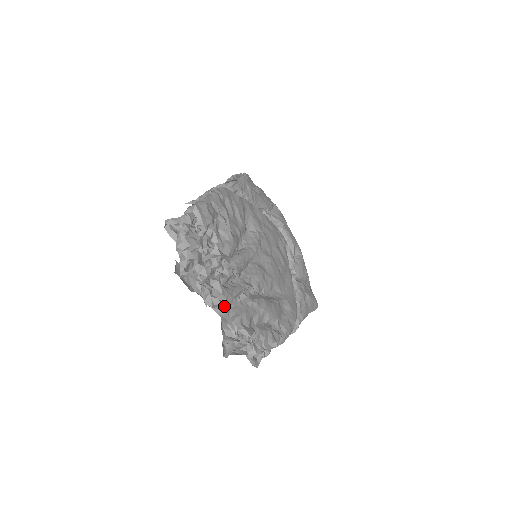
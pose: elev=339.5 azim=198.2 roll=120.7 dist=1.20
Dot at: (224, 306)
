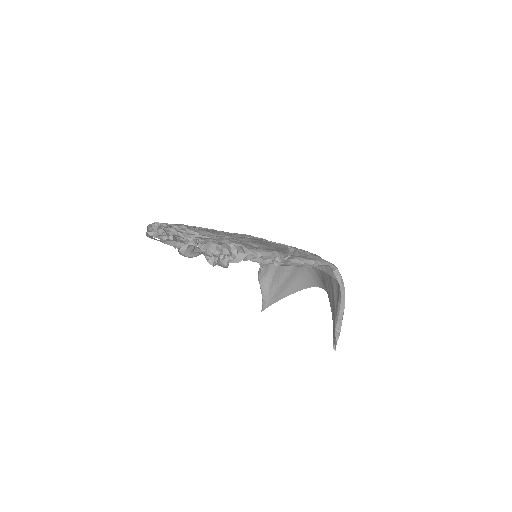
Dot at: occluded
